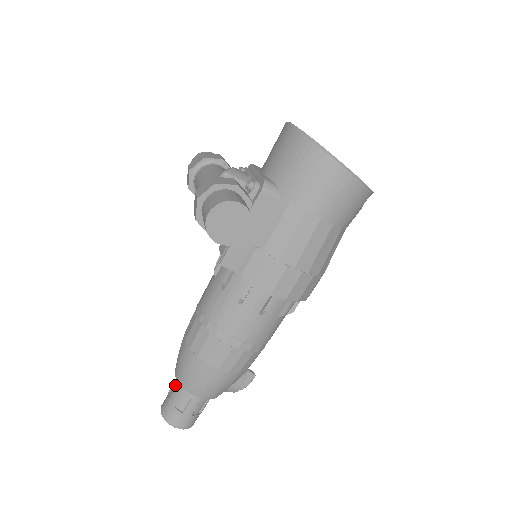
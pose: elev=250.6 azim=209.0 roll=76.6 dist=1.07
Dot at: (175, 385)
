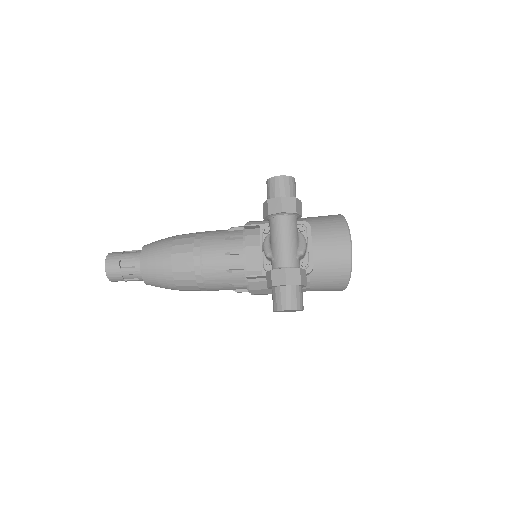
Dot at: (131, 263)
